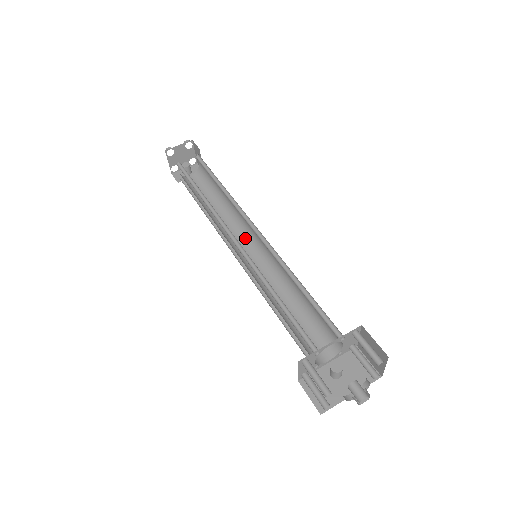
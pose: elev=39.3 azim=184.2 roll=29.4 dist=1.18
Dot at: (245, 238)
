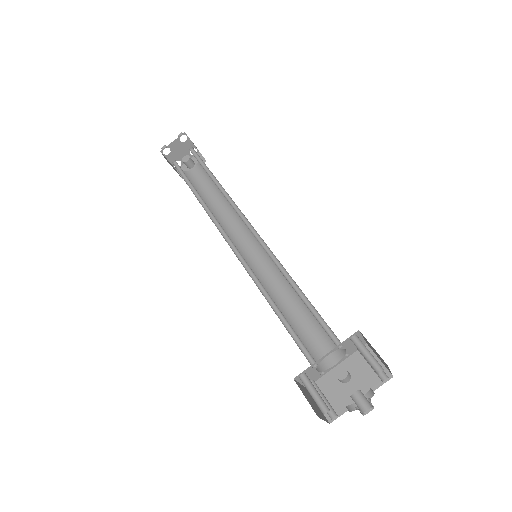
Dot at: (248, 233)
